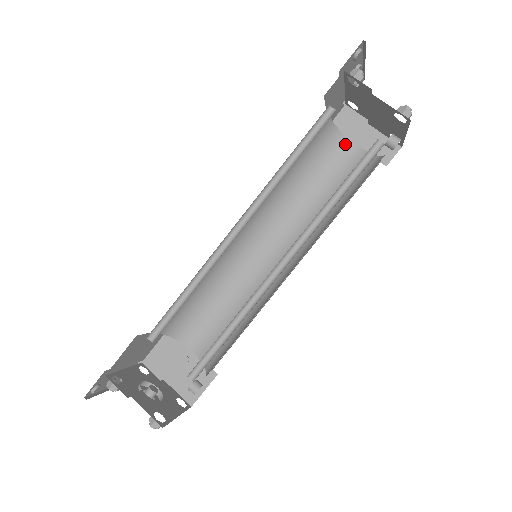
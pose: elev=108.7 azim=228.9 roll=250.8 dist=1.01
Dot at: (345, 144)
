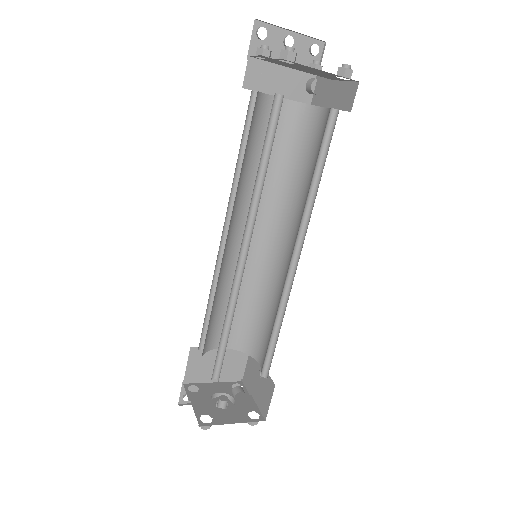
Dot at: (317, 114)
